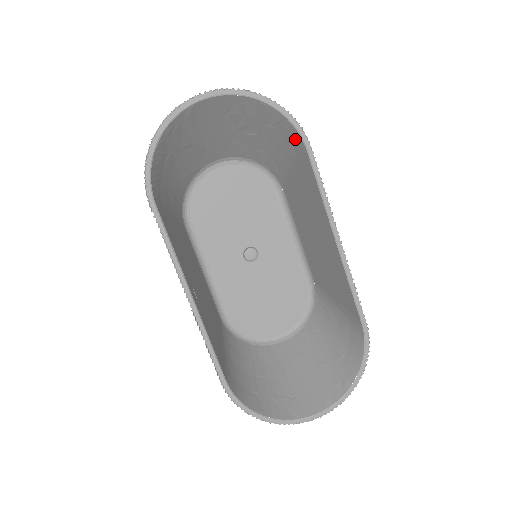
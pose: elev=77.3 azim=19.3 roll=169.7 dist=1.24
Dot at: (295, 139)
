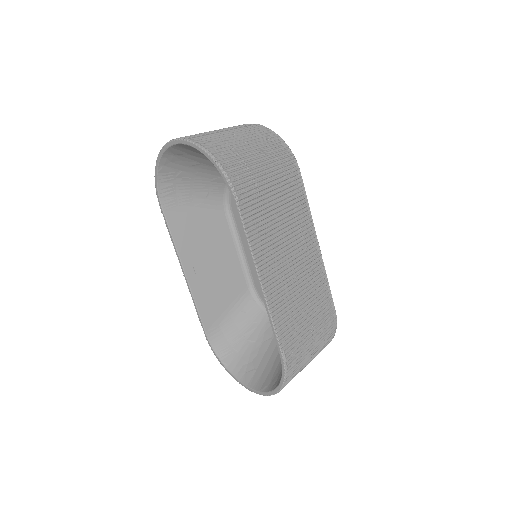
Dot at: occluded
